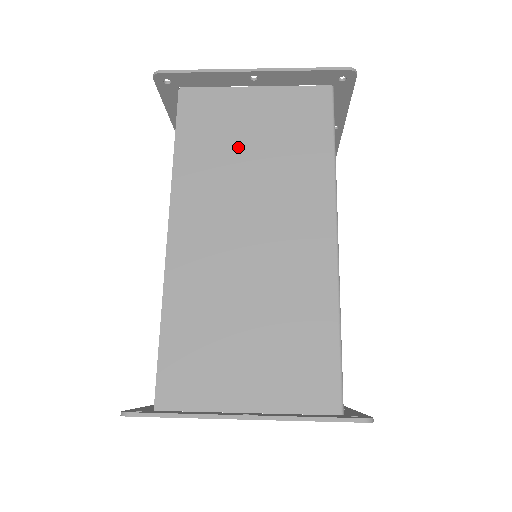
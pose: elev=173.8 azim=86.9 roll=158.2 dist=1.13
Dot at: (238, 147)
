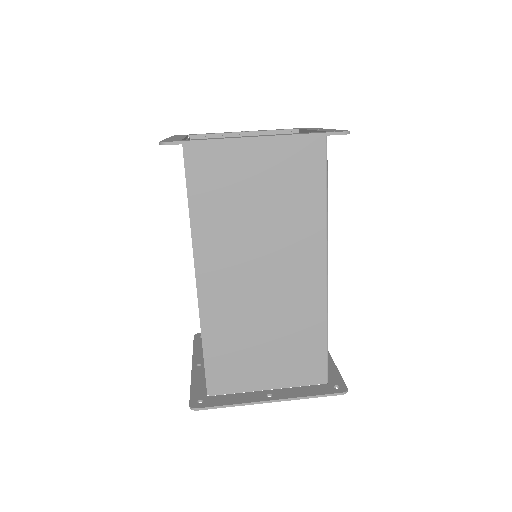
Dot at: (245, 203)
